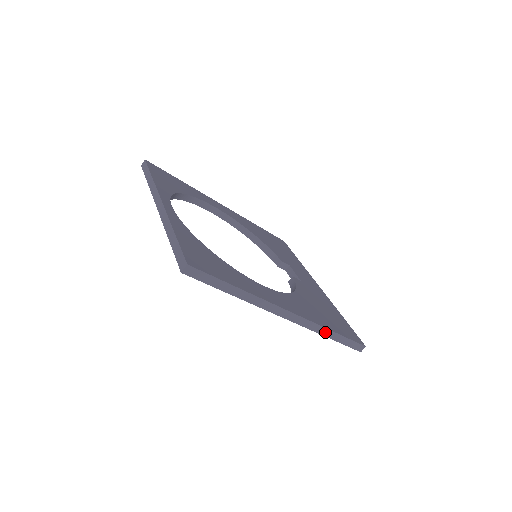
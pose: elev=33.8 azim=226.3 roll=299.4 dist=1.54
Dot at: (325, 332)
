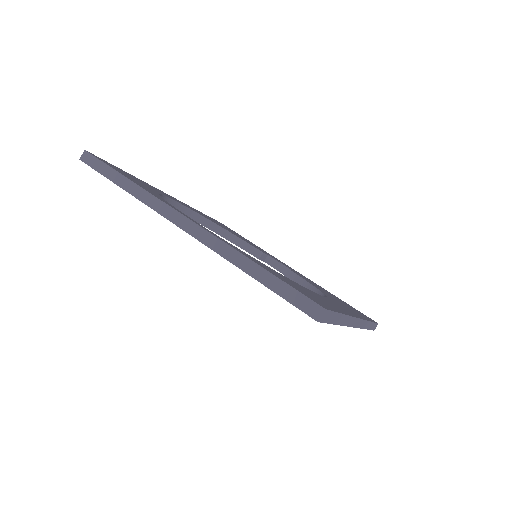
Dot at: (367, 325)
